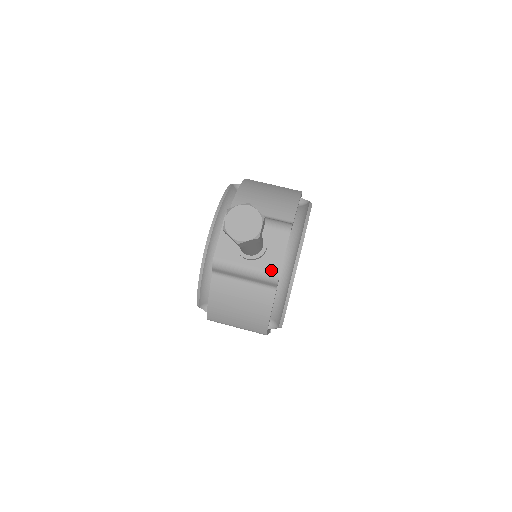
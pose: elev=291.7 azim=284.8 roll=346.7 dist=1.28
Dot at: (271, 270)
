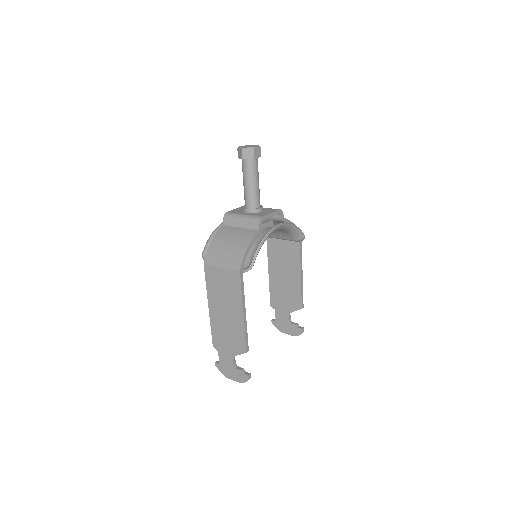
Dot at: (259, 215)
